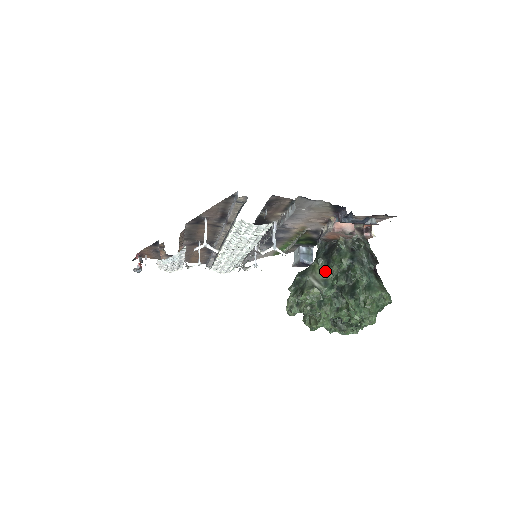
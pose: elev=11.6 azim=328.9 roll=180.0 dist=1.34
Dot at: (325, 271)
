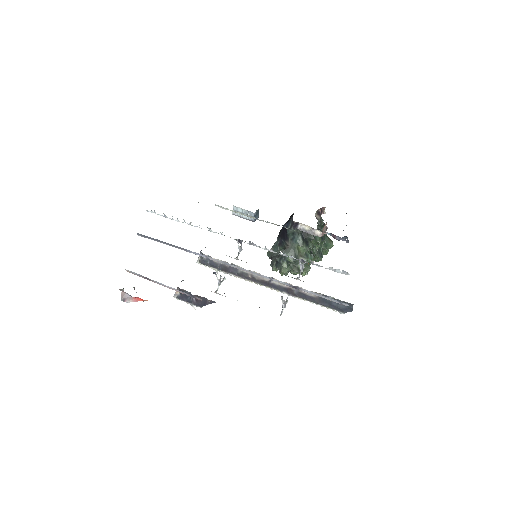
Dot at: occluded
